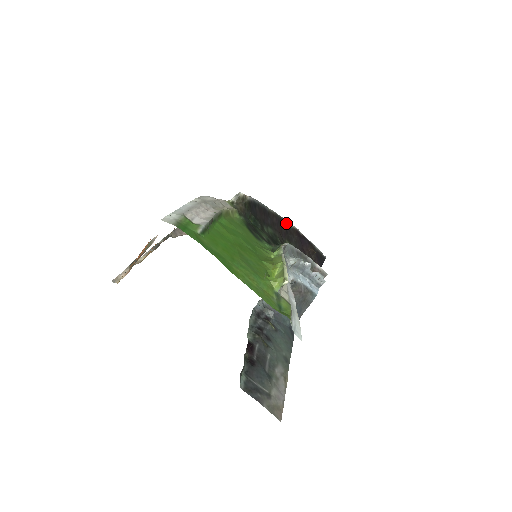
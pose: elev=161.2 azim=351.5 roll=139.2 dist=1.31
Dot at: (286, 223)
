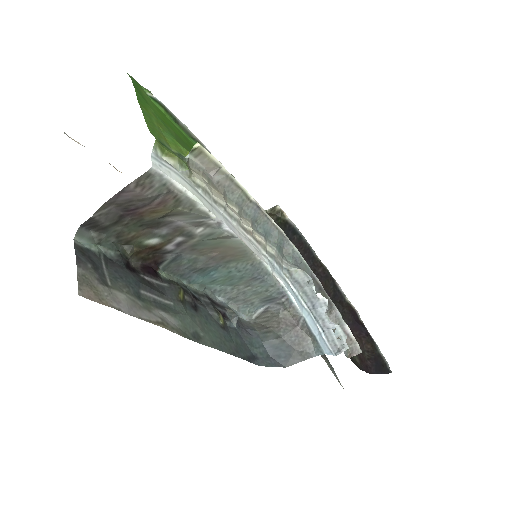
Dot at: (340, 291)
